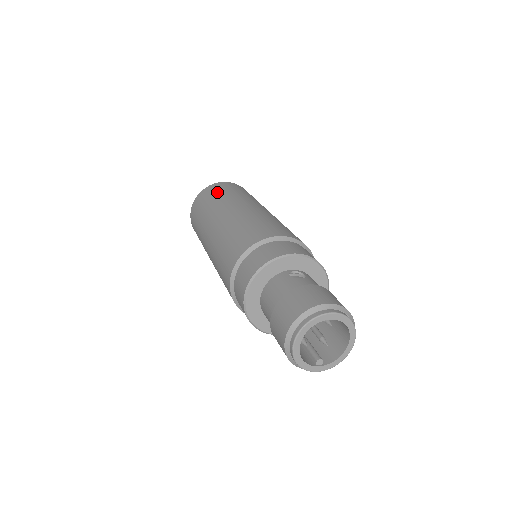
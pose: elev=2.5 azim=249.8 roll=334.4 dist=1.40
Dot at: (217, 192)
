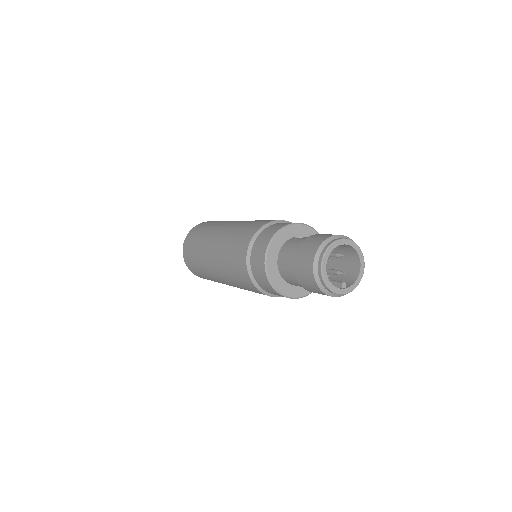
Dot at: (204, 226)
